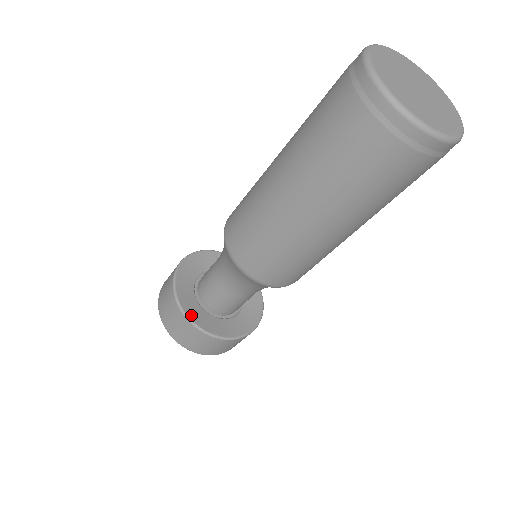
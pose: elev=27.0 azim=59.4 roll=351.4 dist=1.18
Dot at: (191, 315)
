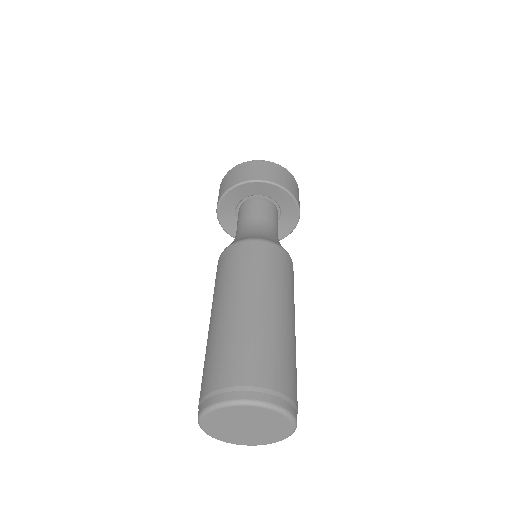
Dot at: (233, 234)
